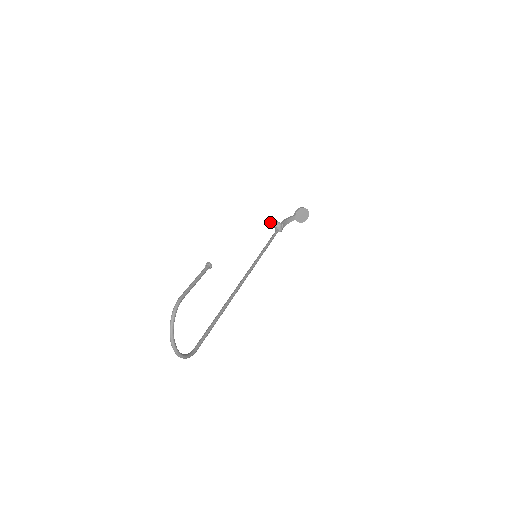
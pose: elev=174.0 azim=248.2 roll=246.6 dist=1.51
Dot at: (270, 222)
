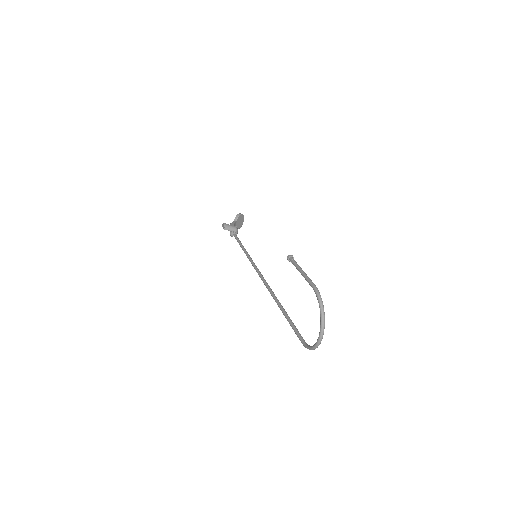
Dot at: (228, 226)
